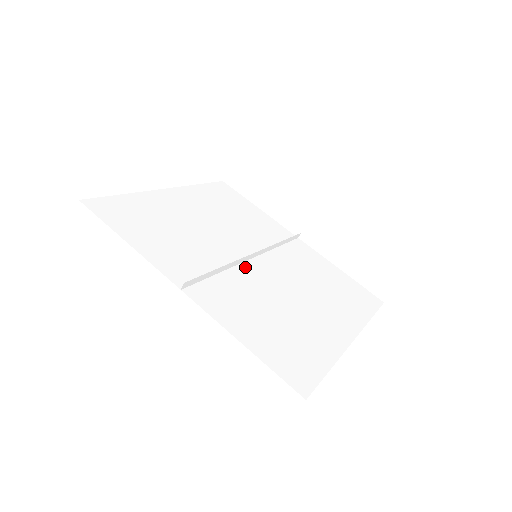
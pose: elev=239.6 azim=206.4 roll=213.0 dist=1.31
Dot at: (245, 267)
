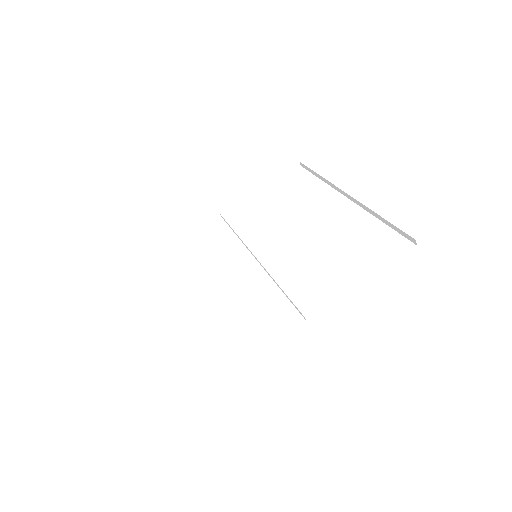
Dot at: (270, 267)
